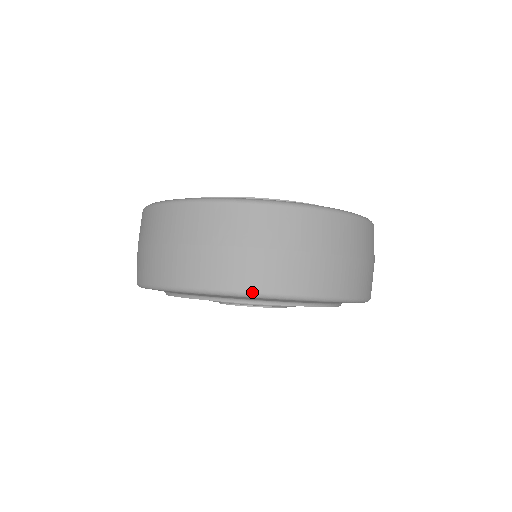
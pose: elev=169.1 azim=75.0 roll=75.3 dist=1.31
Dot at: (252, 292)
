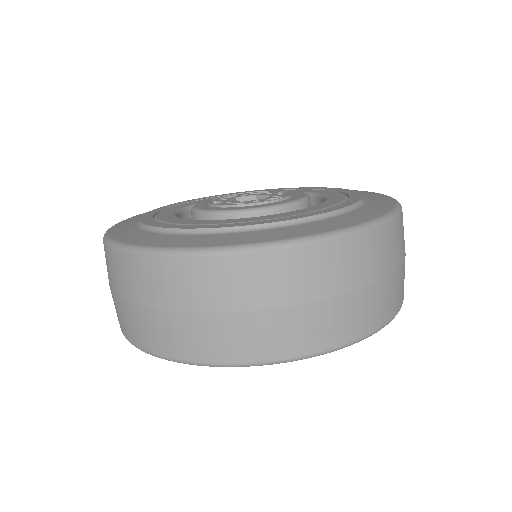
Dot at: (163, 356)
